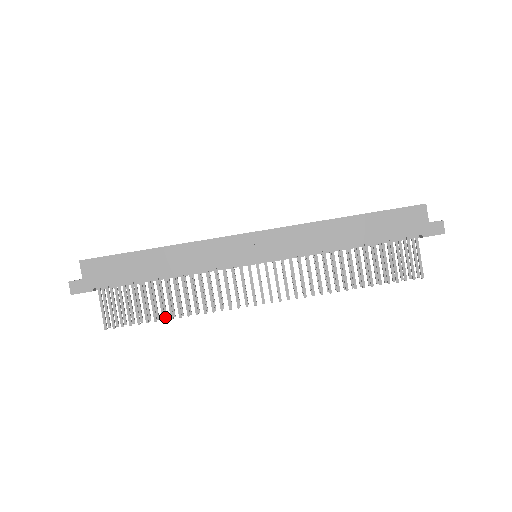
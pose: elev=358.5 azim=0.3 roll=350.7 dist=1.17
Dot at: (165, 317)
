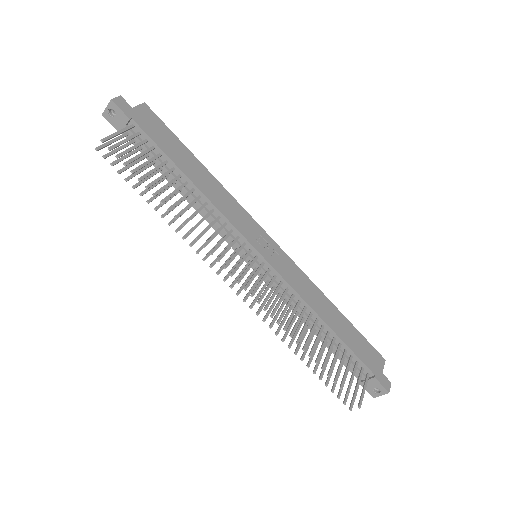
Dot at: (148, 200)
